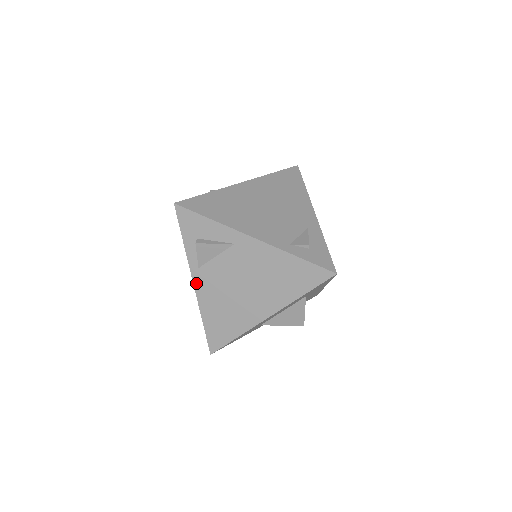
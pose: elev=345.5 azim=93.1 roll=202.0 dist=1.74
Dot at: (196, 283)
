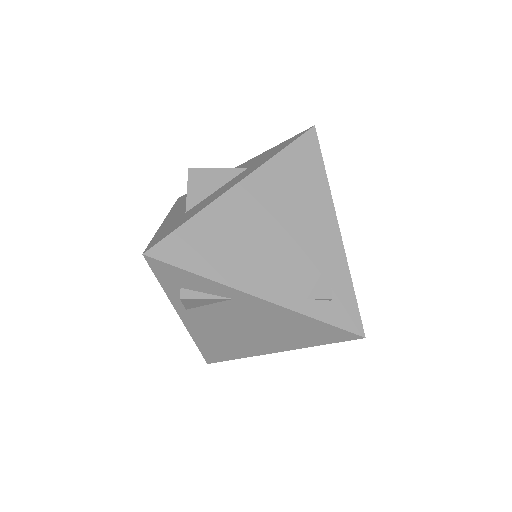
Dot at: (184, 319)
